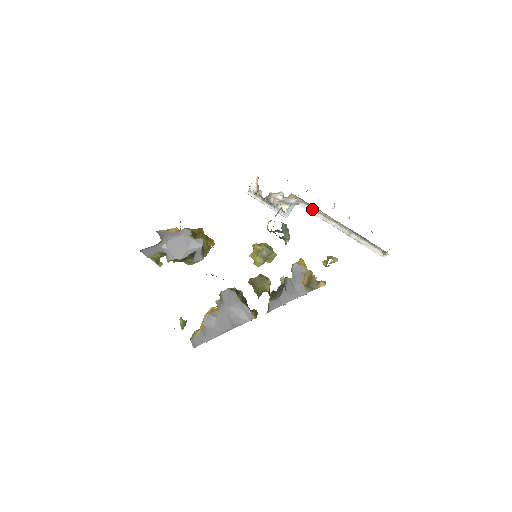
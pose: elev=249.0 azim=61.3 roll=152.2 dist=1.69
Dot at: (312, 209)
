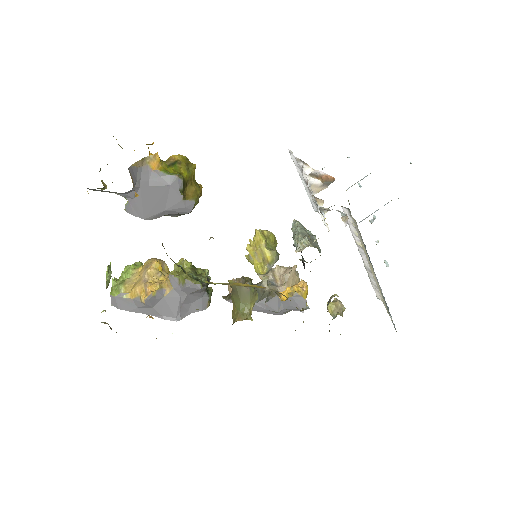
Dot at: (354, 226)
